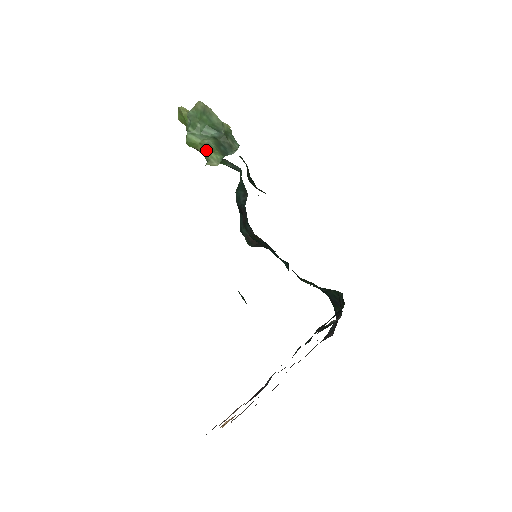
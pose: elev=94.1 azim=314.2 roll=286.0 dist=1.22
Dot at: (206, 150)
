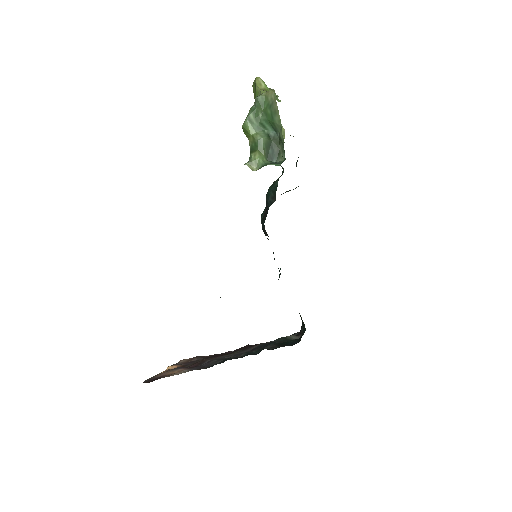
Dot at: (254, 146)
